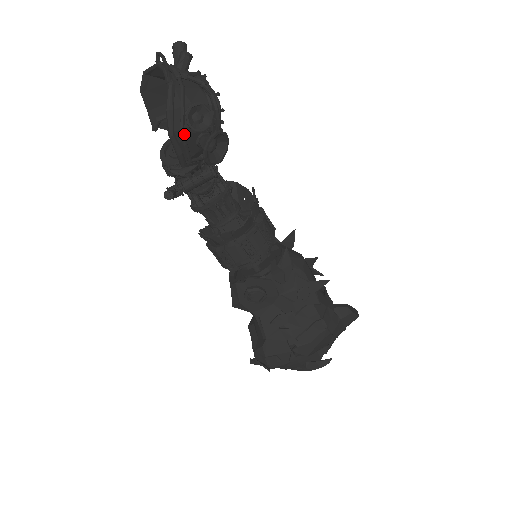
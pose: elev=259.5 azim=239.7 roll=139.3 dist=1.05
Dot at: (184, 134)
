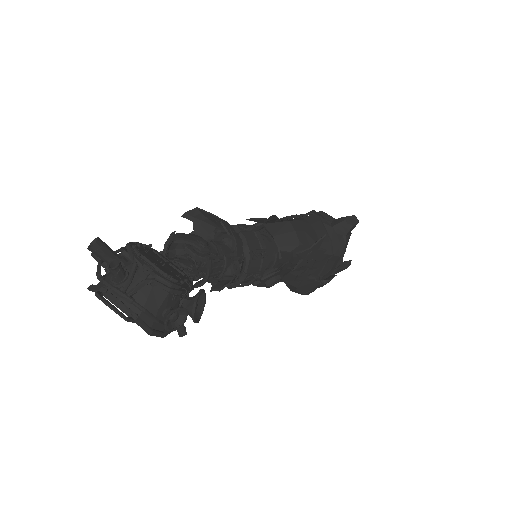
Dot at: occluded
